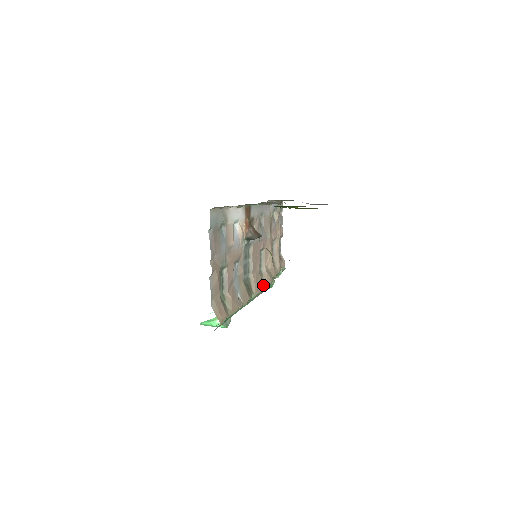
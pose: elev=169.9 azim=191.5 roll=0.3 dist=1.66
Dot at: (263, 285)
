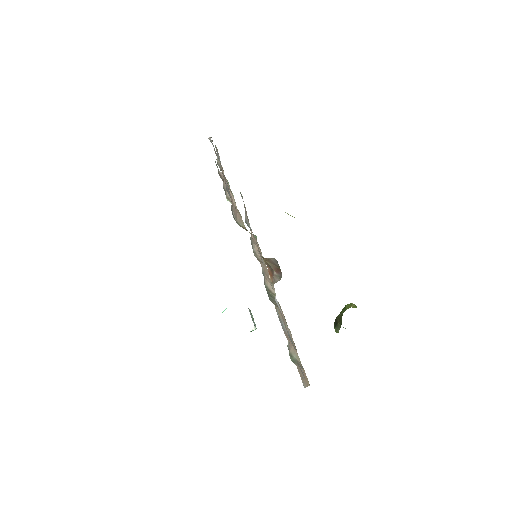
Dot at: (265, 266)
